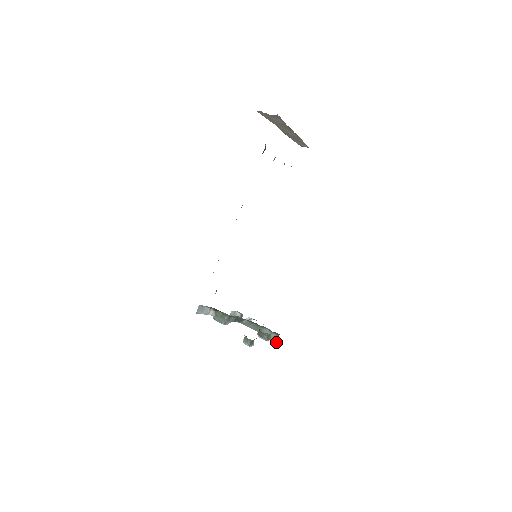
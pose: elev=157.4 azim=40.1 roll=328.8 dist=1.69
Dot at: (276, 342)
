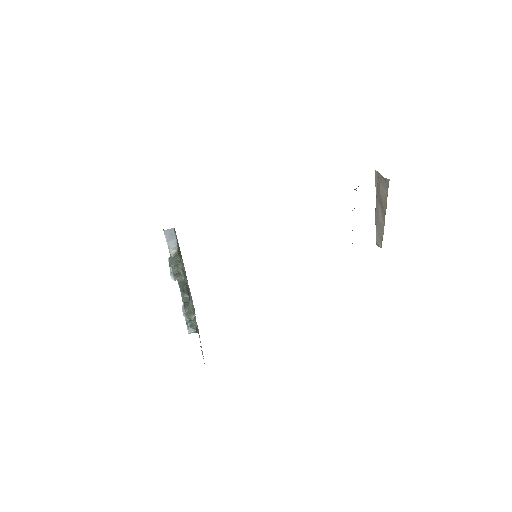
Dot at: (190, 322)
